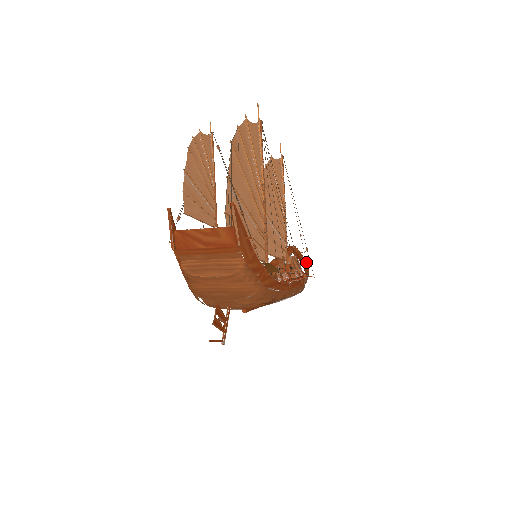
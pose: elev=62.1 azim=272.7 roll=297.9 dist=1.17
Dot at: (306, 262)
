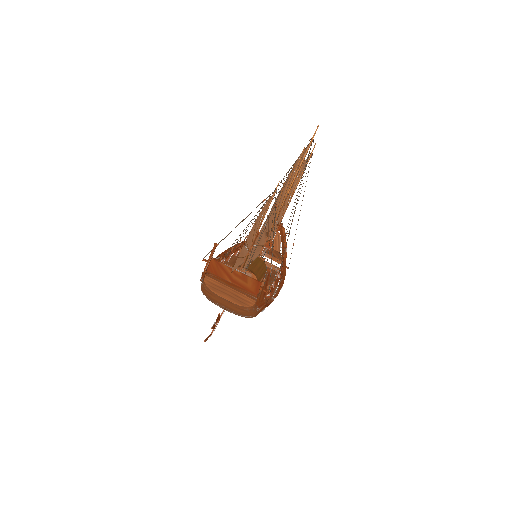
Dot at: occluded
